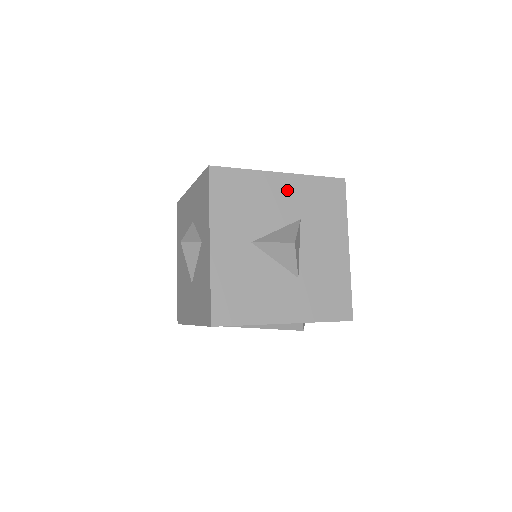
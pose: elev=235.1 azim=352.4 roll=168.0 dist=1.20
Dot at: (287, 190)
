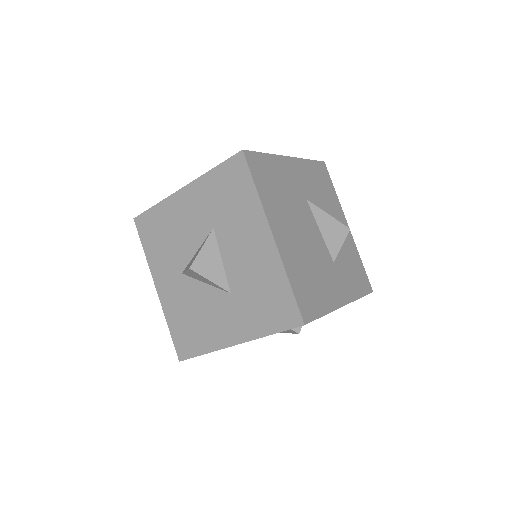
Dot at: (193, 203)
